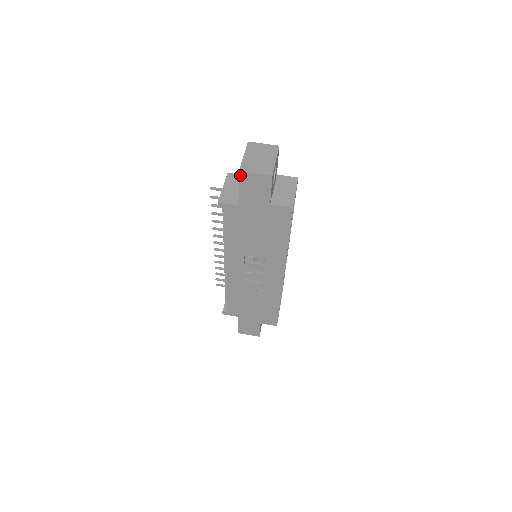
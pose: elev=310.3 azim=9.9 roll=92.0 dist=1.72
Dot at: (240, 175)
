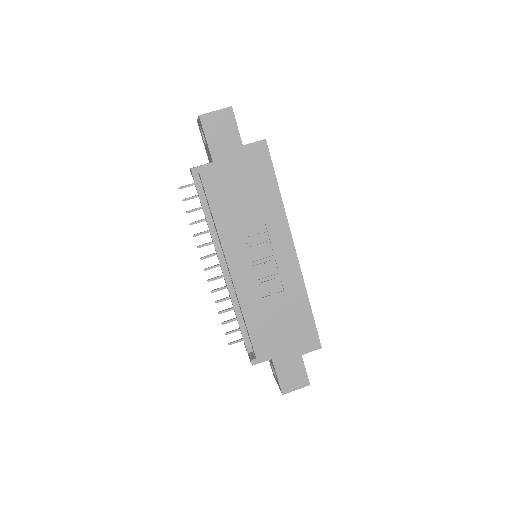
Dot at: (202, 120)
